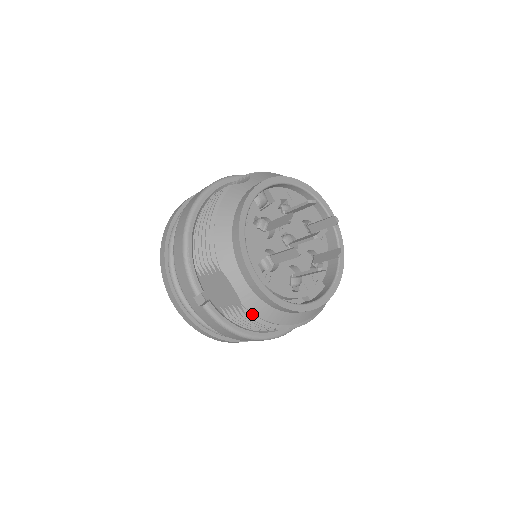
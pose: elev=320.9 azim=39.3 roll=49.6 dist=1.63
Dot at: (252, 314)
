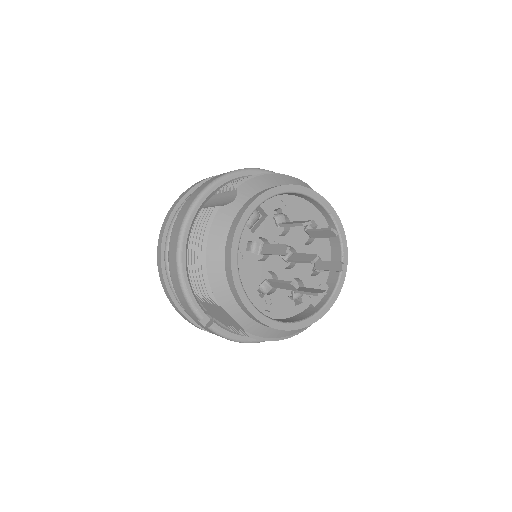
Dot at: (257, 336)
